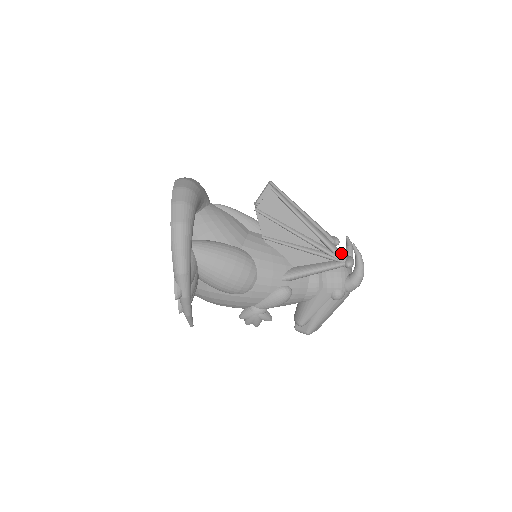
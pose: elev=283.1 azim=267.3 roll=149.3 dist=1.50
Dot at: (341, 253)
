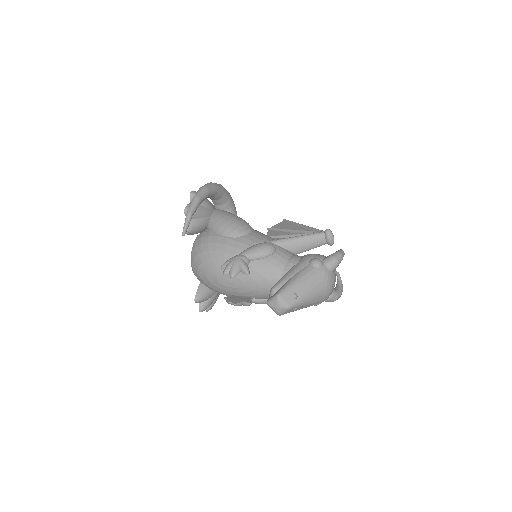
Dot at: occluded
